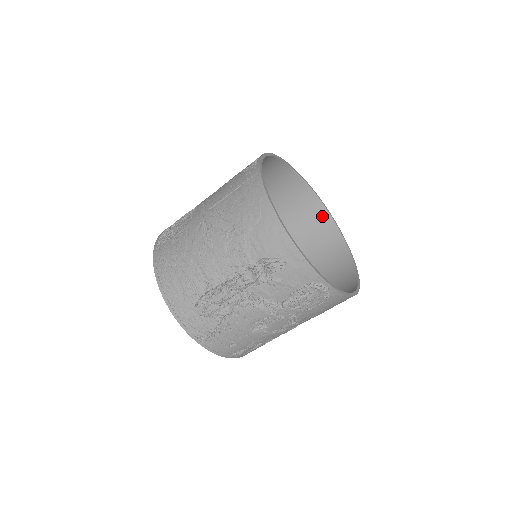
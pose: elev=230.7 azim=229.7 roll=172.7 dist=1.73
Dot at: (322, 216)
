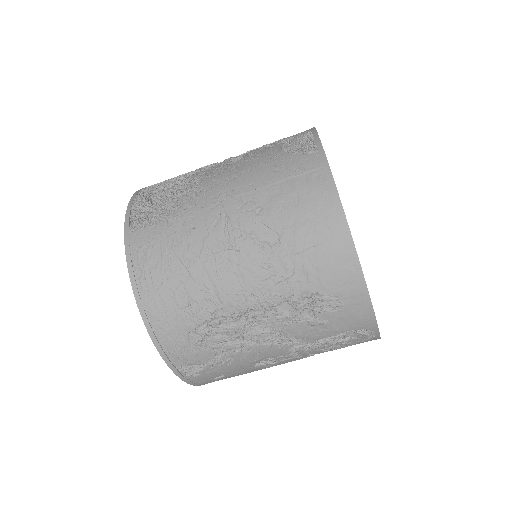
Dot at: occluded
